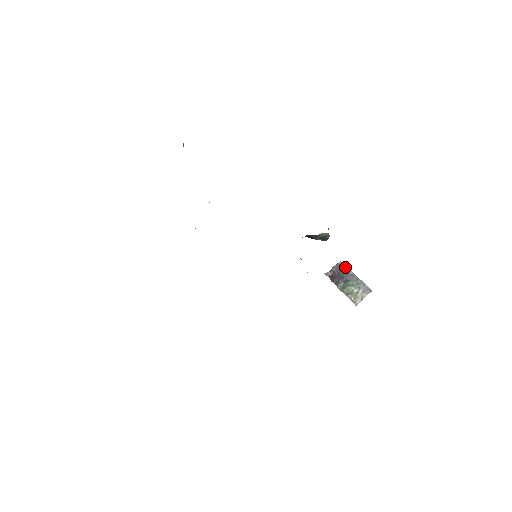
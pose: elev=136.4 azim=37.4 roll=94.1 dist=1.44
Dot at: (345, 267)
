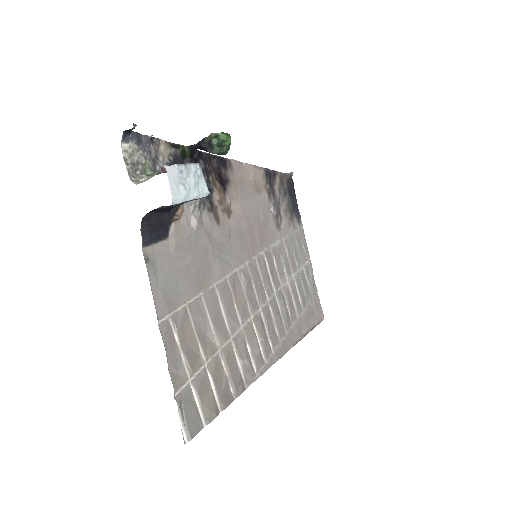
Dot at: (193, 164)
